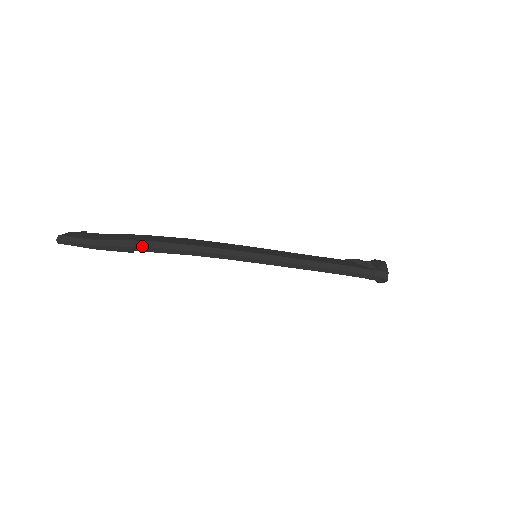
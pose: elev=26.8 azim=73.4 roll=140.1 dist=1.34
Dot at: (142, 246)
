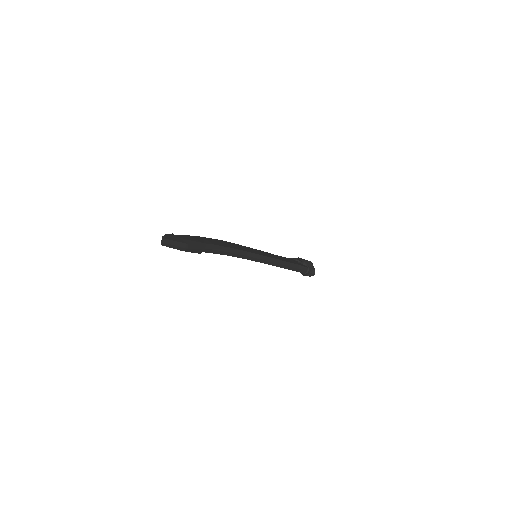
Dot at: (207, 248)
